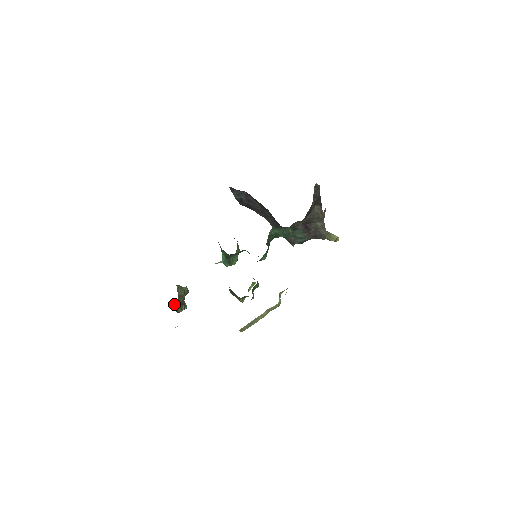
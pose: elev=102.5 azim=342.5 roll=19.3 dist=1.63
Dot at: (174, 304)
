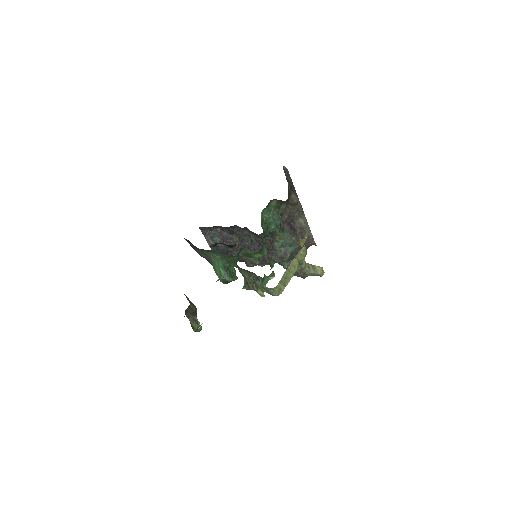
Dot at: (187, 313)
